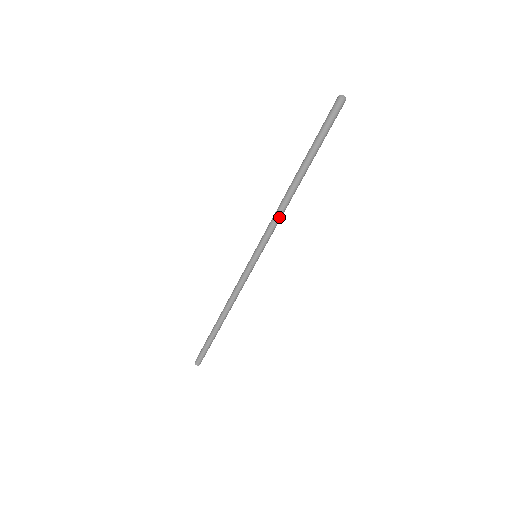
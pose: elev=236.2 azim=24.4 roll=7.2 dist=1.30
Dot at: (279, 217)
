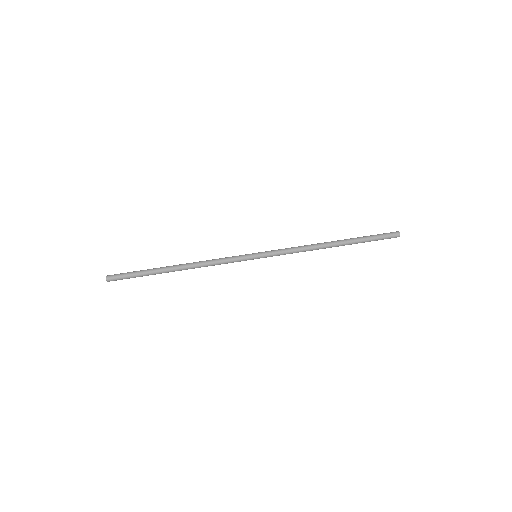
Dot at: (300, 250)
